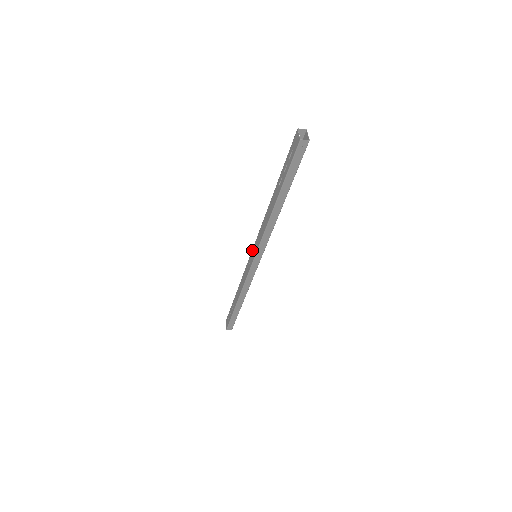
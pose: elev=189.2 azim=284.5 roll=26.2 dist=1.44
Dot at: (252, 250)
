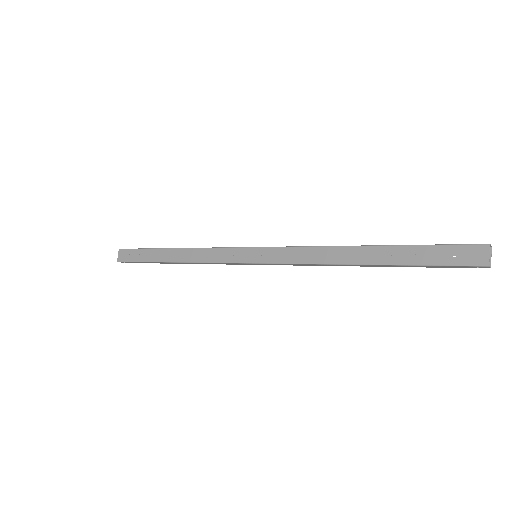
Dot at: (257, 248)
